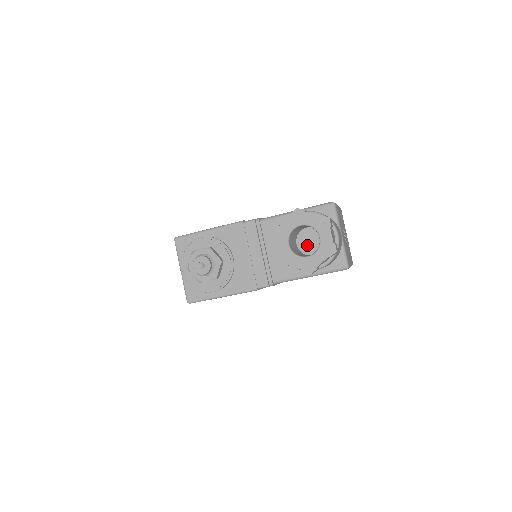
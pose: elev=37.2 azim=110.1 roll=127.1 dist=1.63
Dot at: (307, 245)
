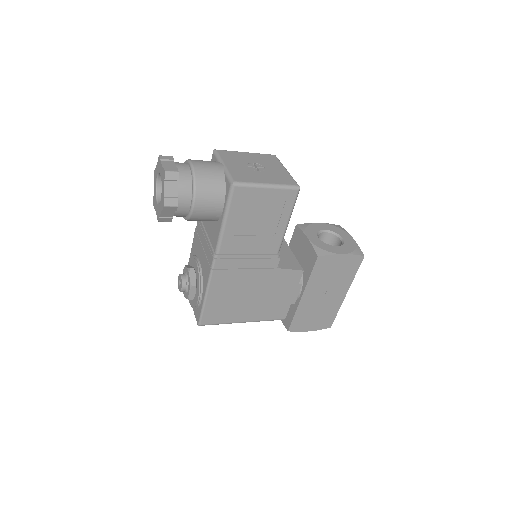
Dot at: occluded
